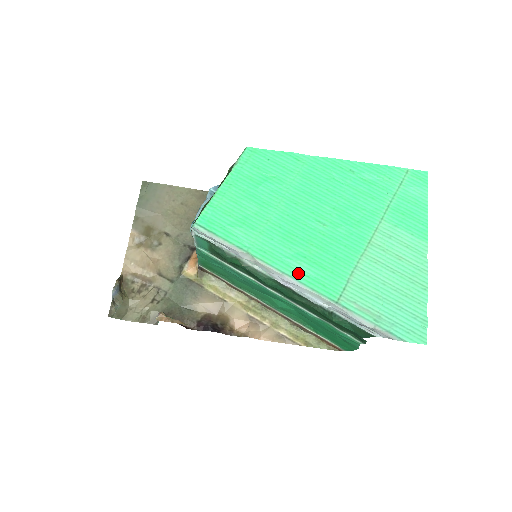
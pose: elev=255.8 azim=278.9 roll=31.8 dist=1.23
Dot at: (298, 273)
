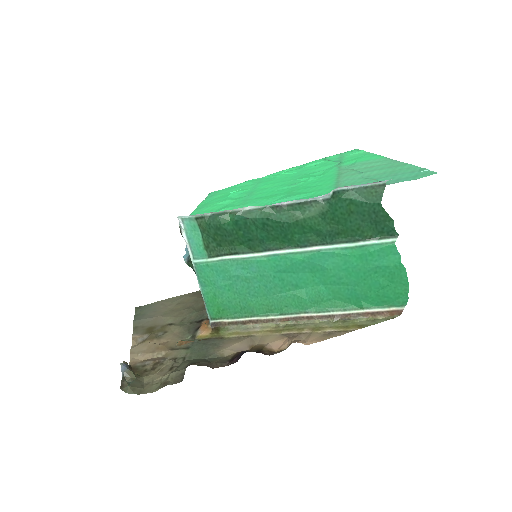
Dot at: occluded
